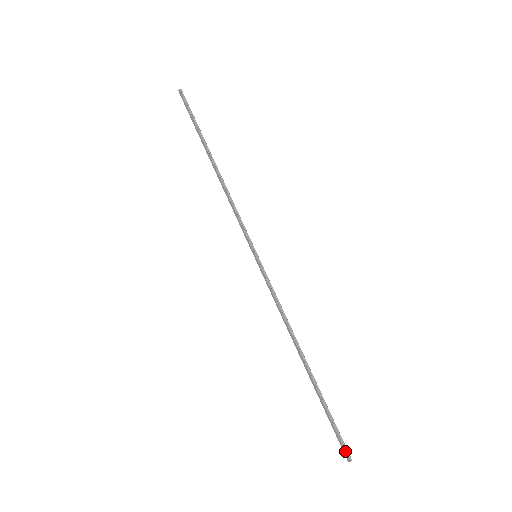
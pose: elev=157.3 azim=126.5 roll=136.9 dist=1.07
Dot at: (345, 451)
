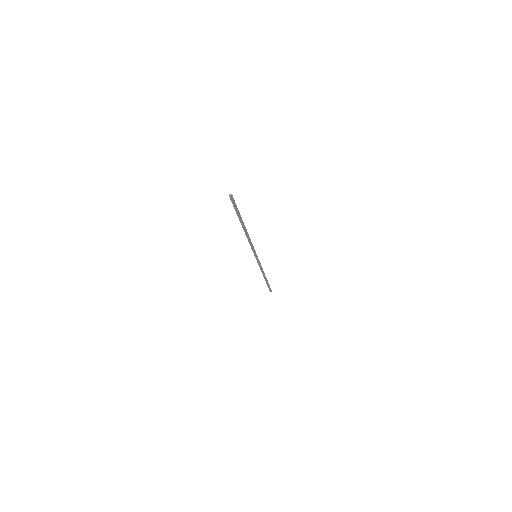
Dot at: (271, 291)
